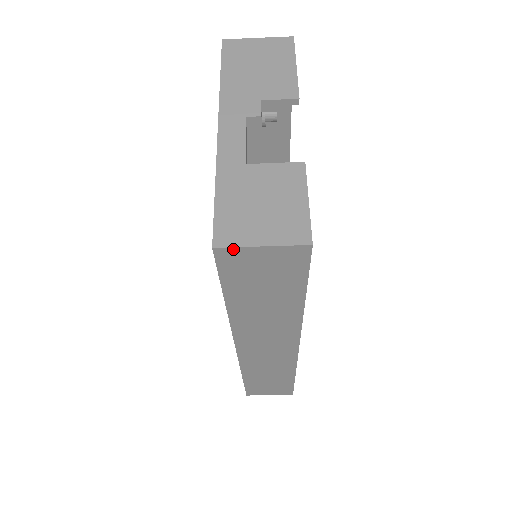
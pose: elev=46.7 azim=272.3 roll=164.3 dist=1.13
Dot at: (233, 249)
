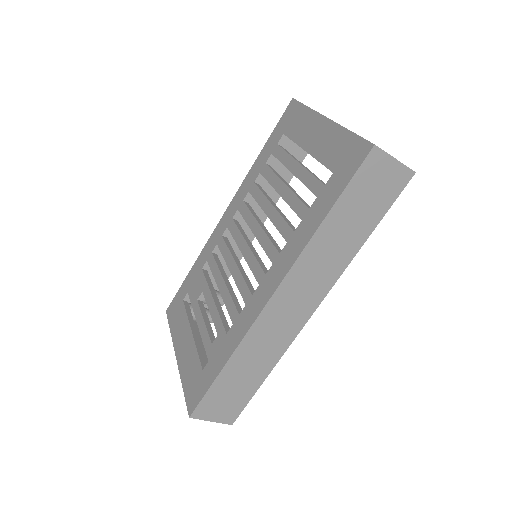
Dot at: (382, 153)
